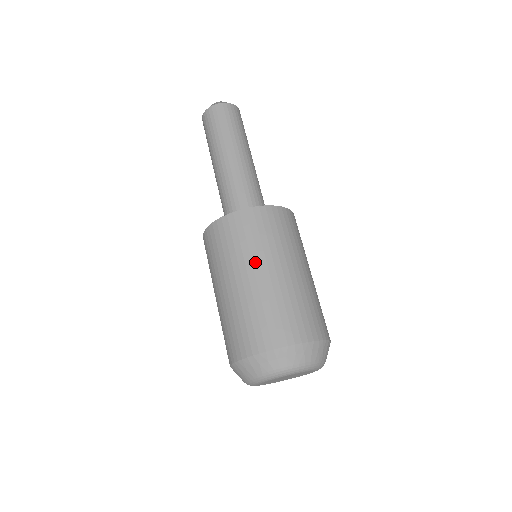
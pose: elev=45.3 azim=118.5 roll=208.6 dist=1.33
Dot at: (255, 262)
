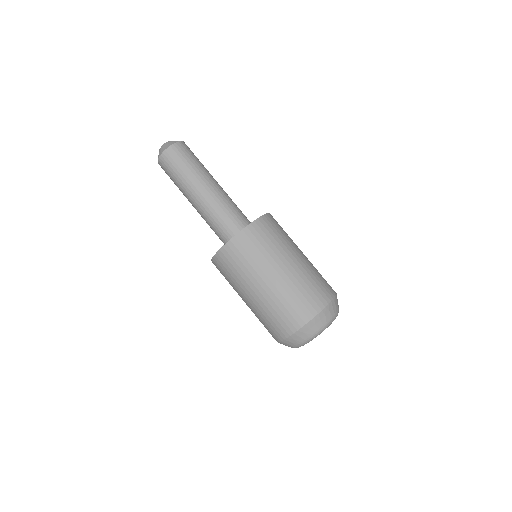
Dot at: (253, 280)
